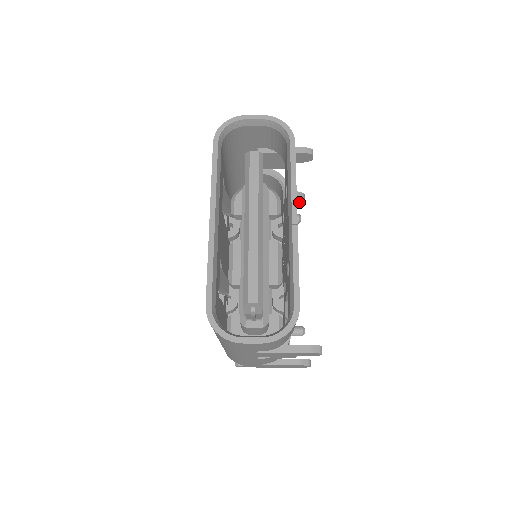
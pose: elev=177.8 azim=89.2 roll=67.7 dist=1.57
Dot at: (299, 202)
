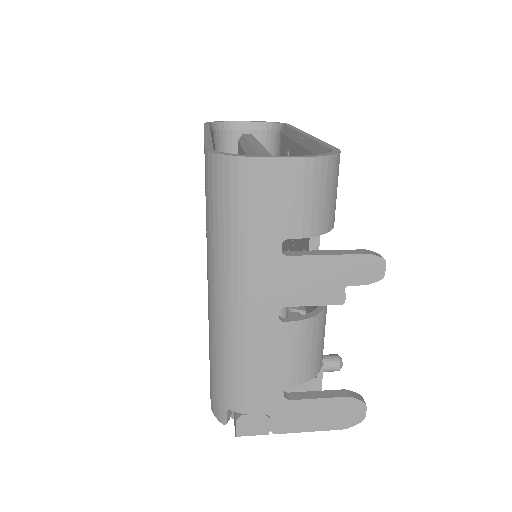
Dot at: occluded
